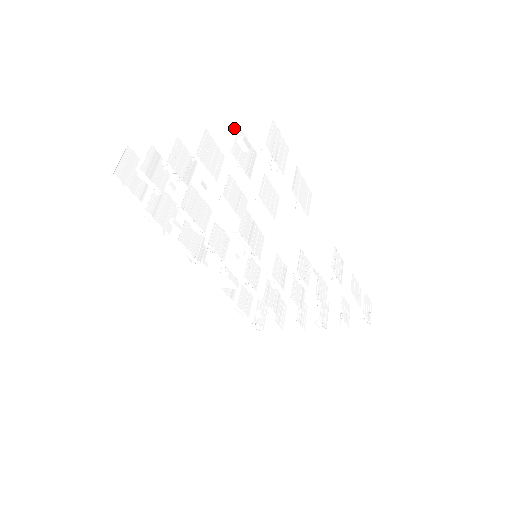
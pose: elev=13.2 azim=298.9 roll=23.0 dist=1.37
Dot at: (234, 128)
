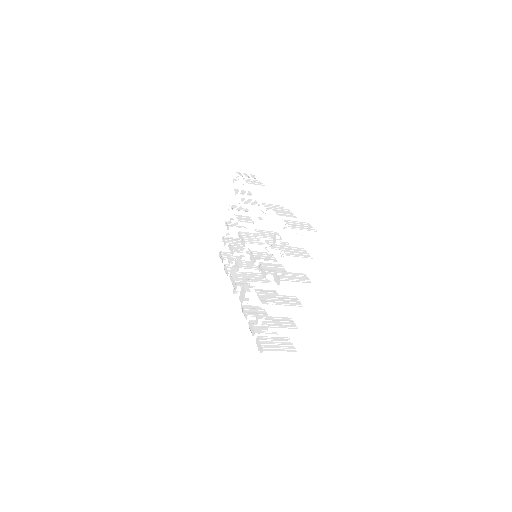
Dot at: occluded
